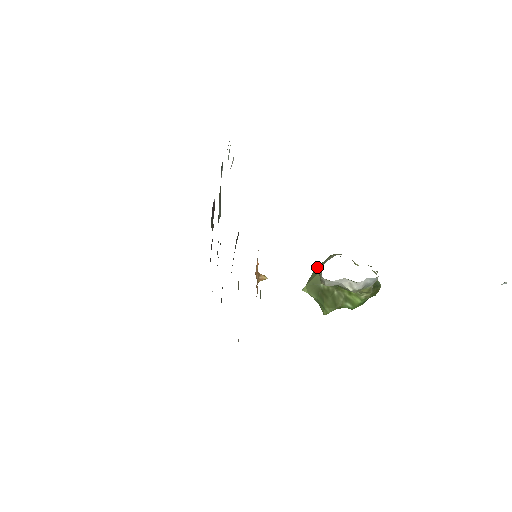
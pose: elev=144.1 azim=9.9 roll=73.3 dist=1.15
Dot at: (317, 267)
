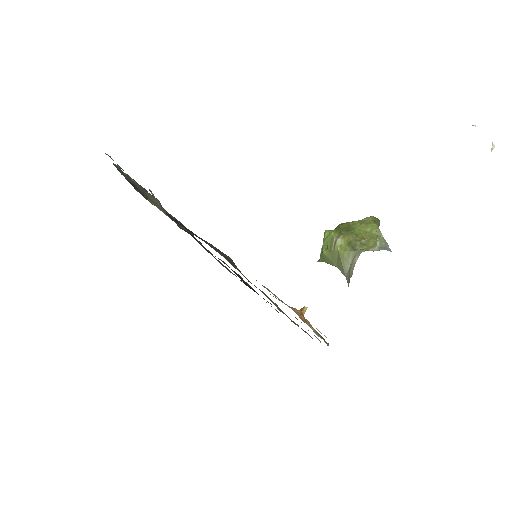
Dot at: (325, 251)
